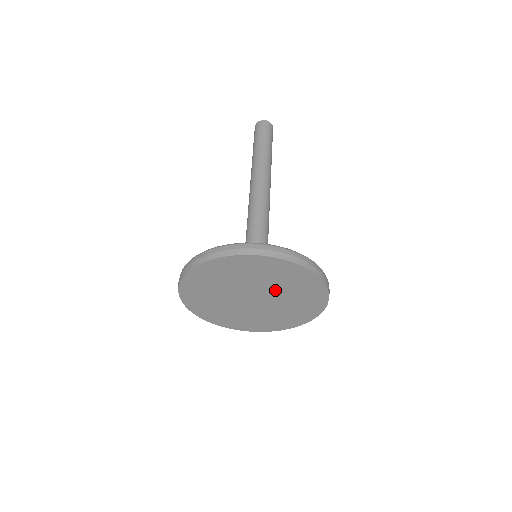
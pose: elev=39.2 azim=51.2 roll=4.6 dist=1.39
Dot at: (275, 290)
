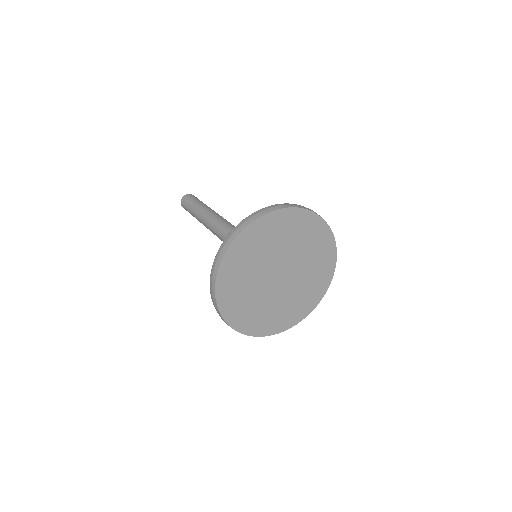
Dot at: (301, 265)
